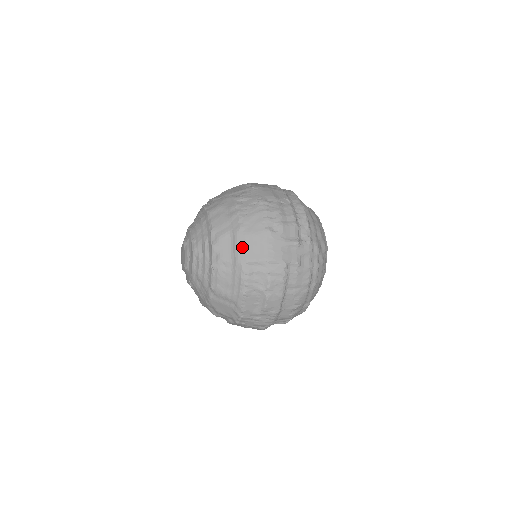
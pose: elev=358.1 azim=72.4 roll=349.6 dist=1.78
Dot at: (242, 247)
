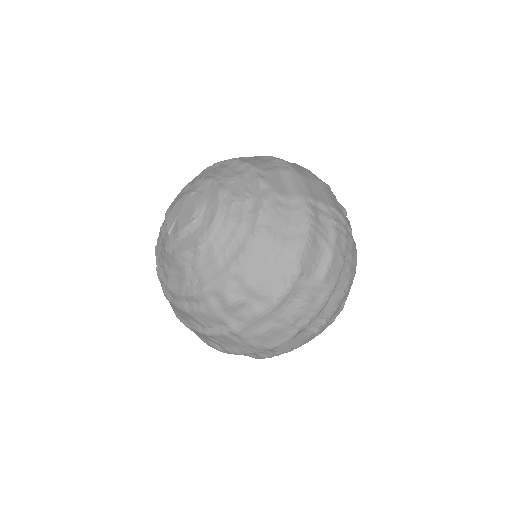
Dot at: (301, 184)
